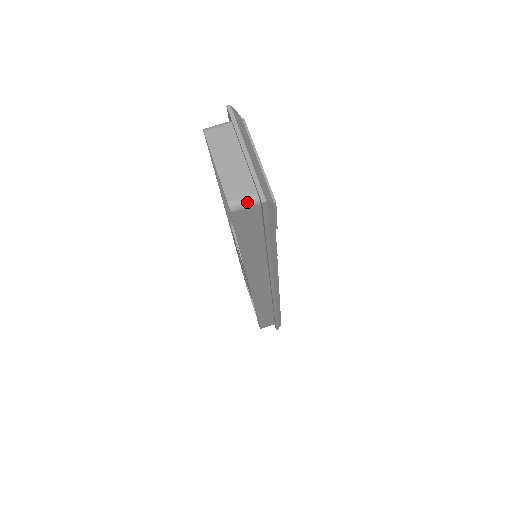
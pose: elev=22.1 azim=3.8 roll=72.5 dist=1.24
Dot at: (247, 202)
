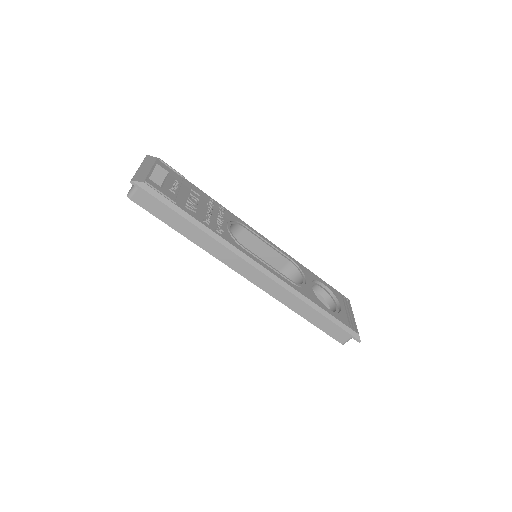
Dot at: (133, 189)
